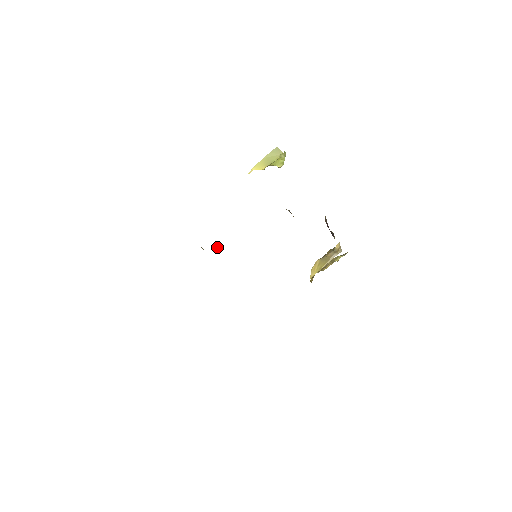
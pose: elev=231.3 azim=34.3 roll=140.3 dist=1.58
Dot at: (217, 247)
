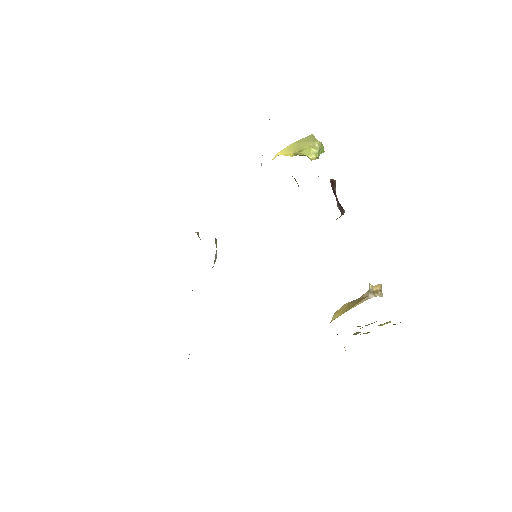
Dot at: occluded
